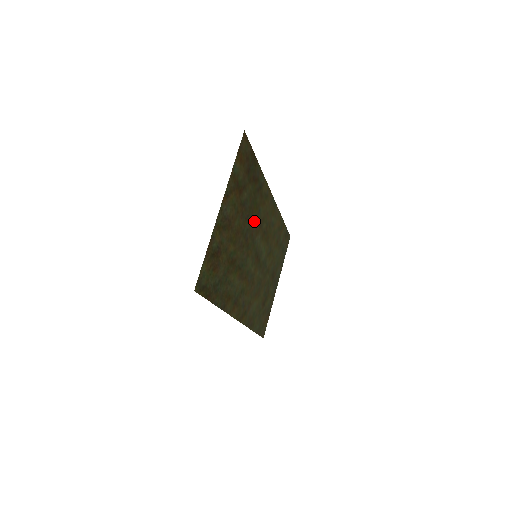
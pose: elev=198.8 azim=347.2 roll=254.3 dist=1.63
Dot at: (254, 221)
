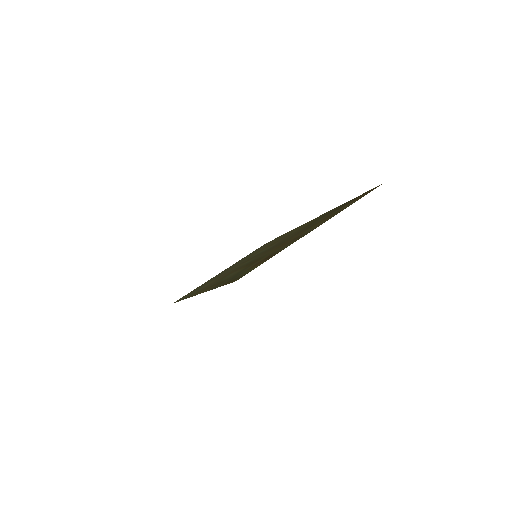
Dot at: (291, 235)
